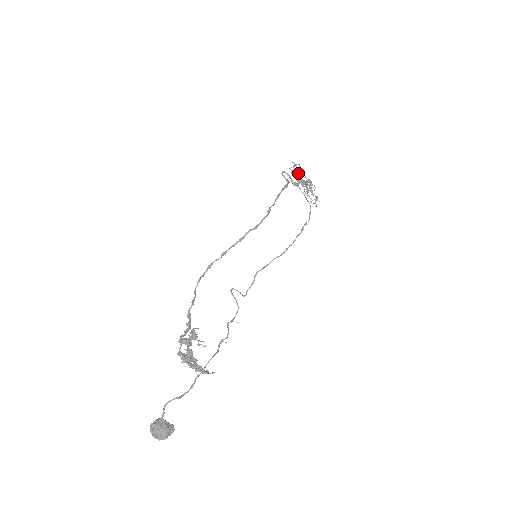
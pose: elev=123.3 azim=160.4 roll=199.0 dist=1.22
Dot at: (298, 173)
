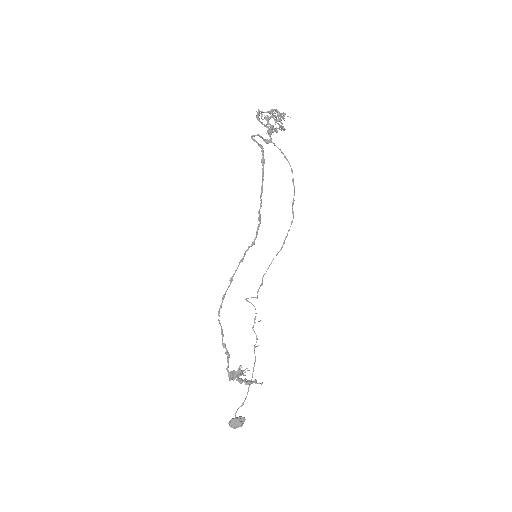
Dot at: (269, 130)
